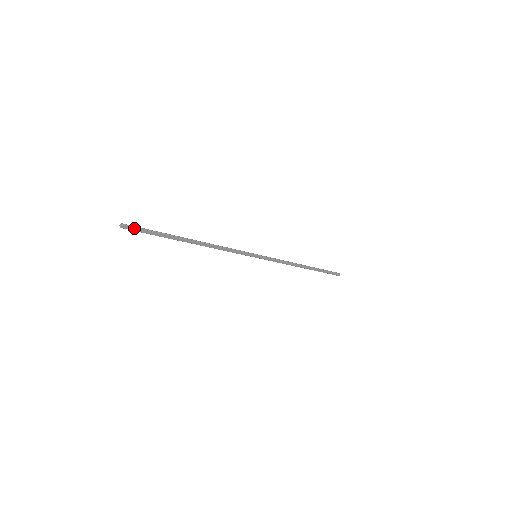
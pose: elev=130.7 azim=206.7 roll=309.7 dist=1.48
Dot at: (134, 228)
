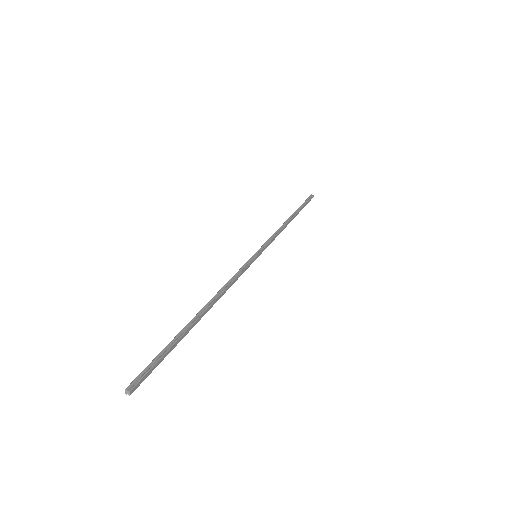
Dot at: (144, 376)
